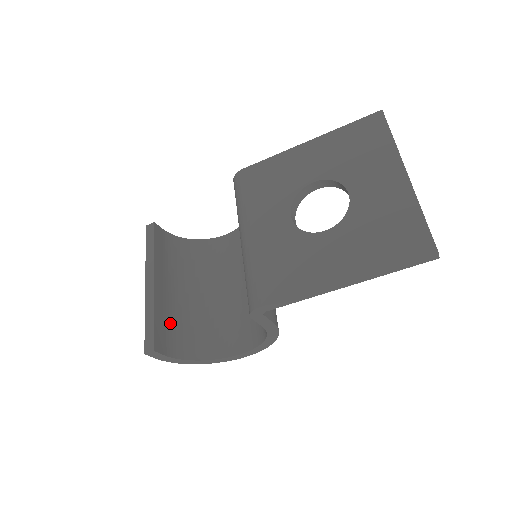
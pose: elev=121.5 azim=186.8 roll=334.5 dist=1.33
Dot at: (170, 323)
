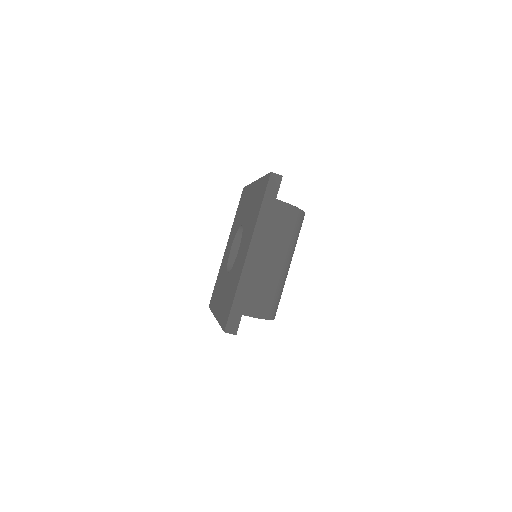
Dot at: occluded
